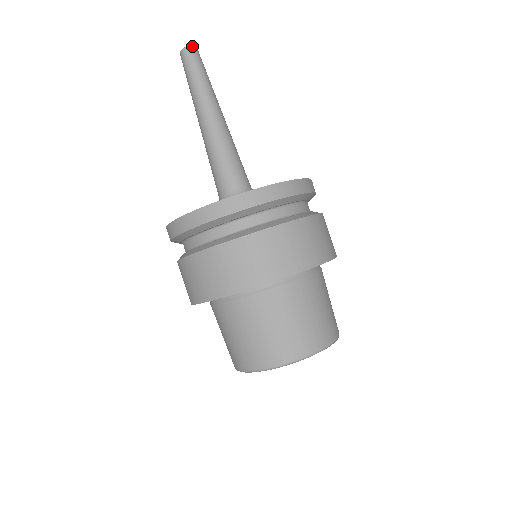
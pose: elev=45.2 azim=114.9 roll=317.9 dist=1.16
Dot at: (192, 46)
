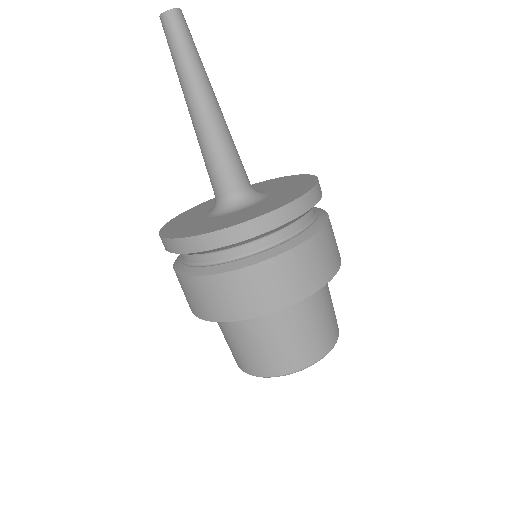
Dot at: (167, 12)
